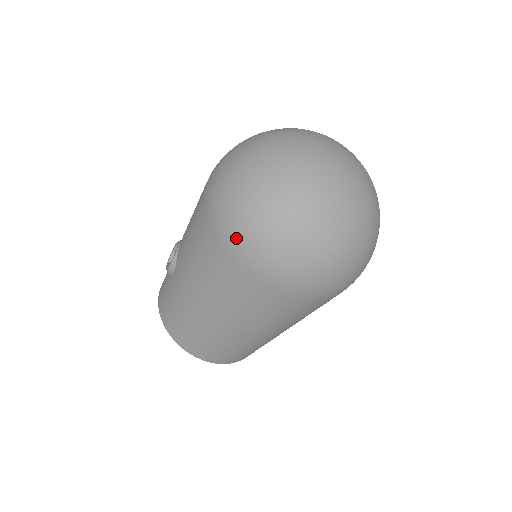
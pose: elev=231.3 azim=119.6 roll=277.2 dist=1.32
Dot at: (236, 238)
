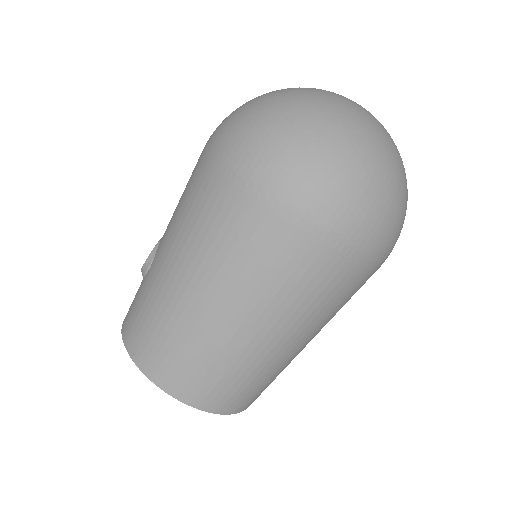
Dot at: (243, 156)
